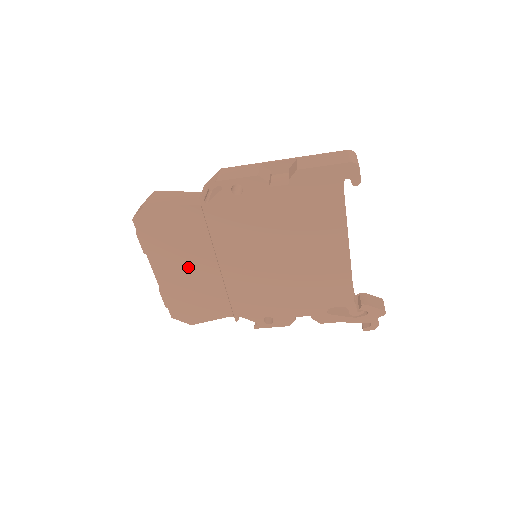
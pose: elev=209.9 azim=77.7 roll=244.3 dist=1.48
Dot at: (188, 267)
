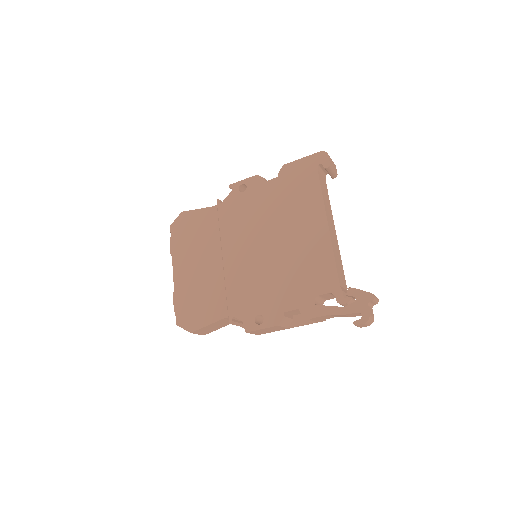
Dot at: (199, 264)
